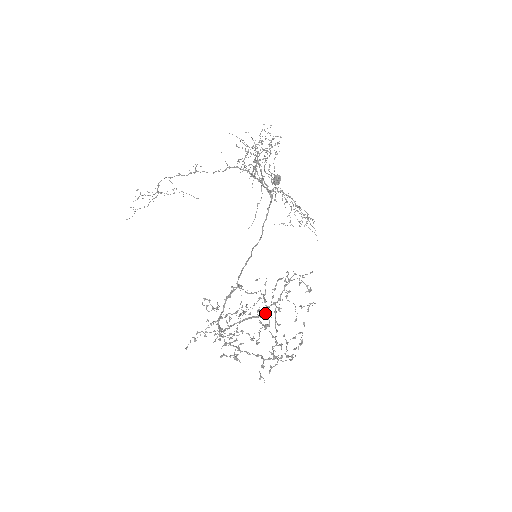
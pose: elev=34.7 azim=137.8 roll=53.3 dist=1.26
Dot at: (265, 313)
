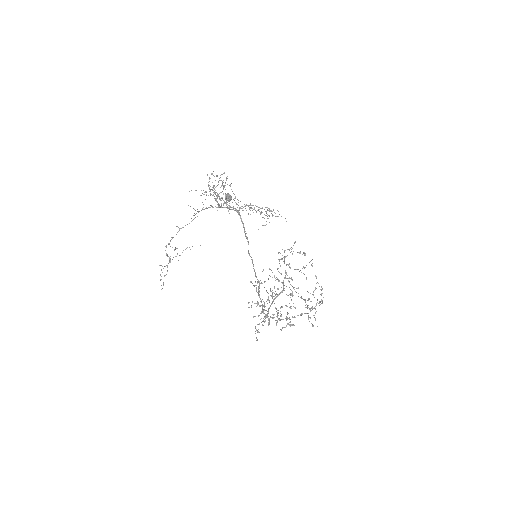
Dot at: (283, 288)
